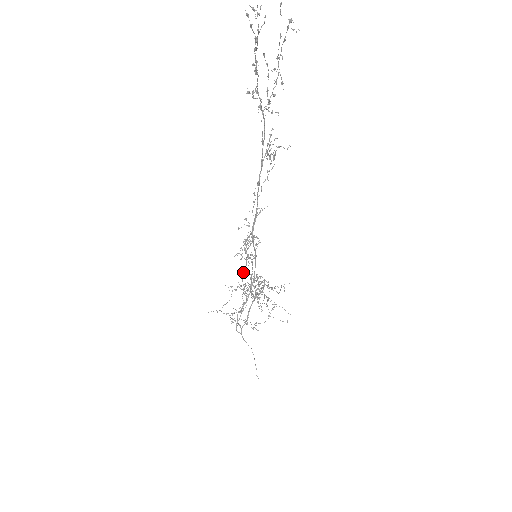
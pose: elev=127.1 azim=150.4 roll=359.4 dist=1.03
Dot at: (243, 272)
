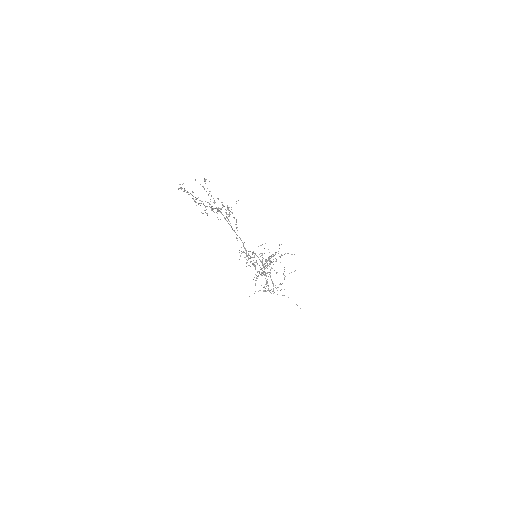
Dot at: occluded
